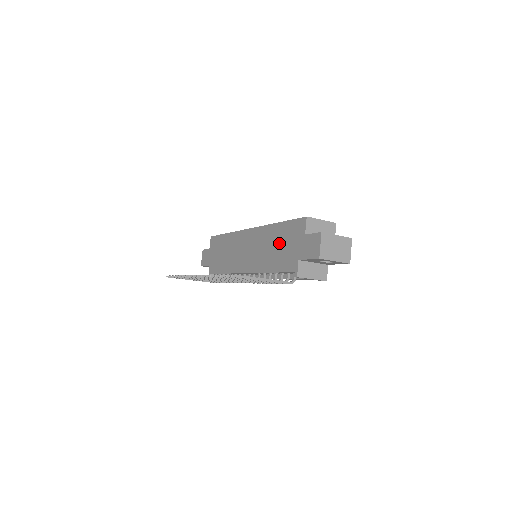
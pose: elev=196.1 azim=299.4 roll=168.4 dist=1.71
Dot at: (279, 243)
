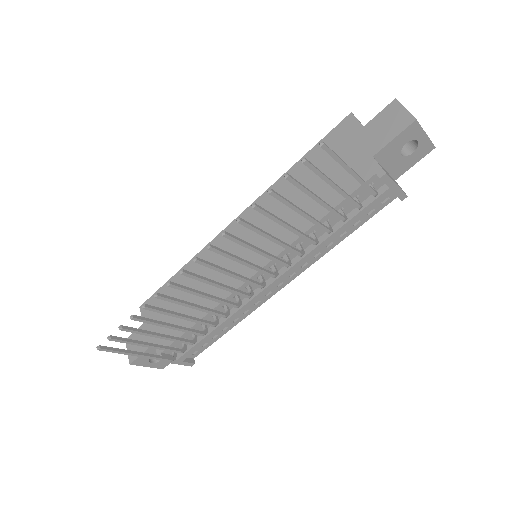
Dot at: (314, 178)
